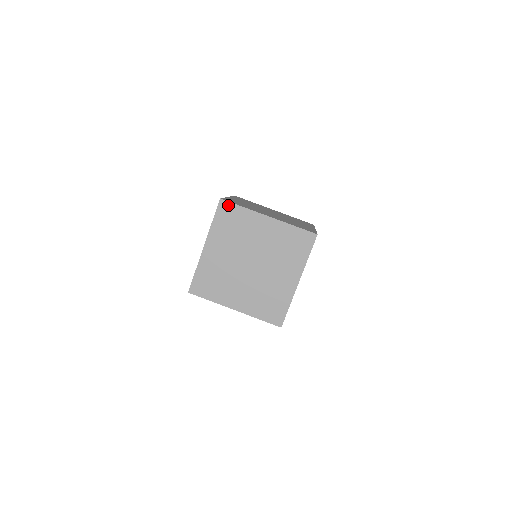
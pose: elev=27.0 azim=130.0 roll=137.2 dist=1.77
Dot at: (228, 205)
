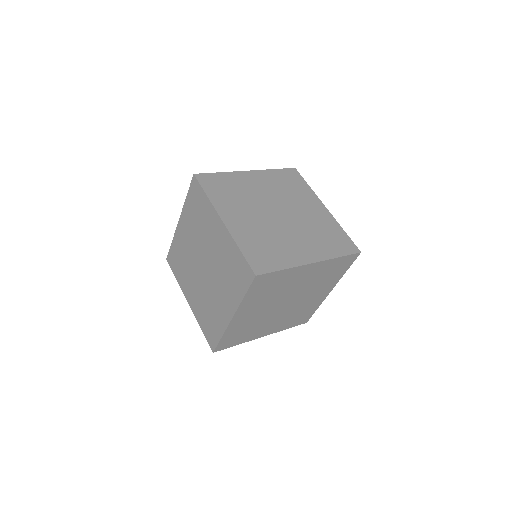
Dot at: (198, 186)
